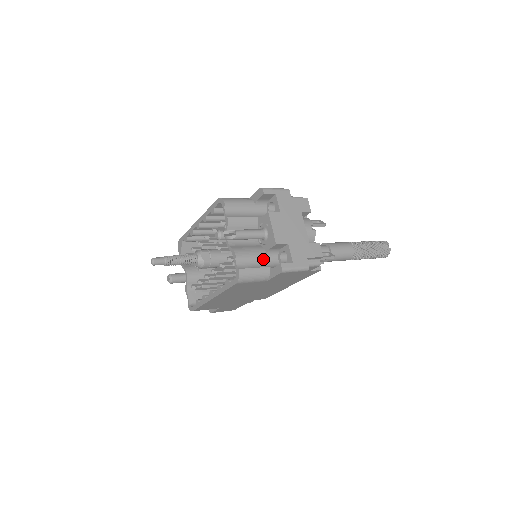
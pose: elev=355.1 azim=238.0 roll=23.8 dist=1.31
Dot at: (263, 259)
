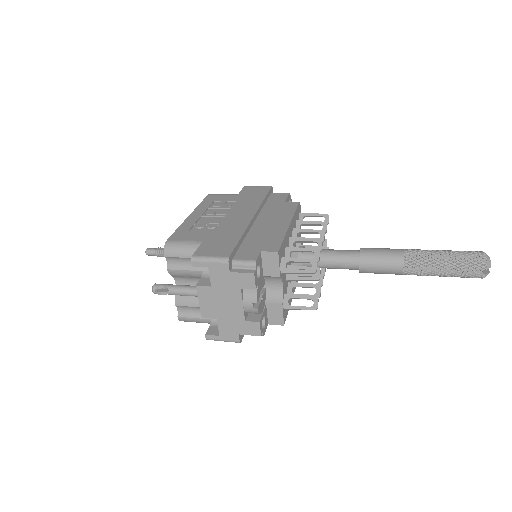
Dot at: occluded
